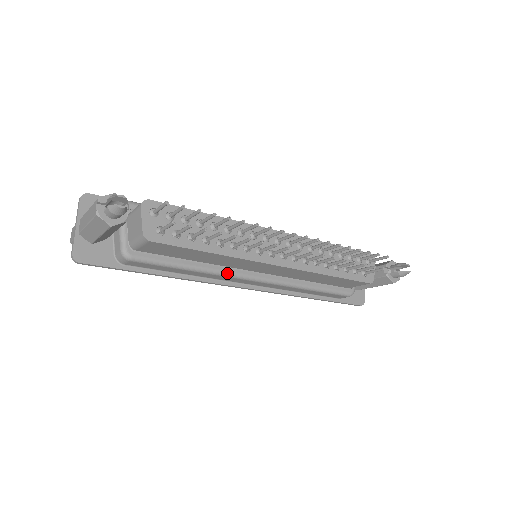
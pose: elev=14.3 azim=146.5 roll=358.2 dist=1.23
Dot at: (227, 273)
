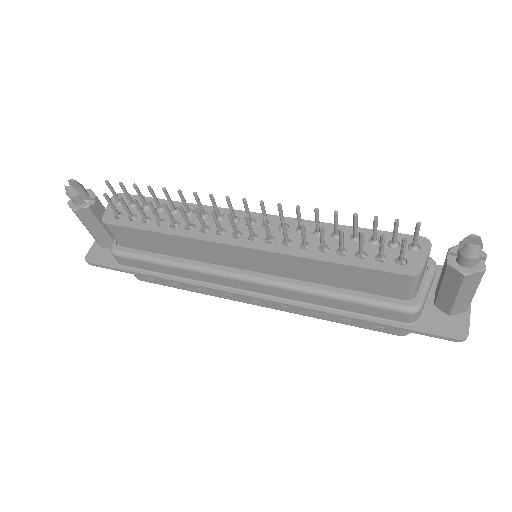
Dot at: (207, 269)
